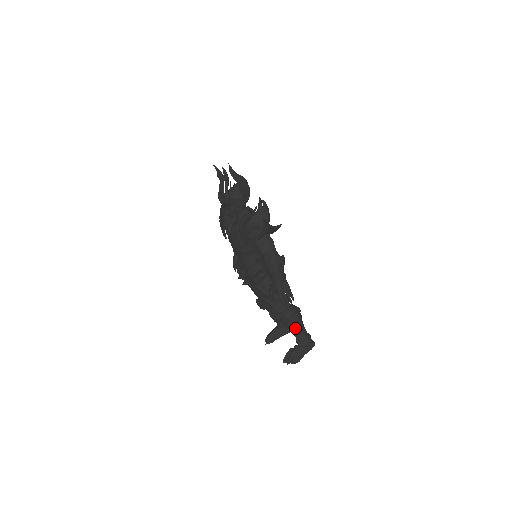
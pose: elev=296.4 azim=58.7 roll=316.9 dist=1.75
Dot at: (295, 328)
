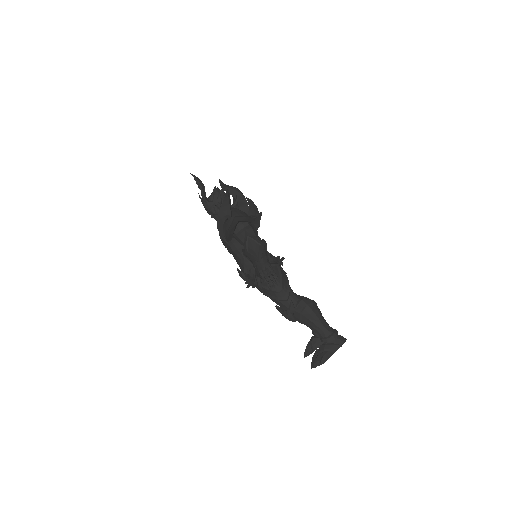
Dot at: (313, 323)
